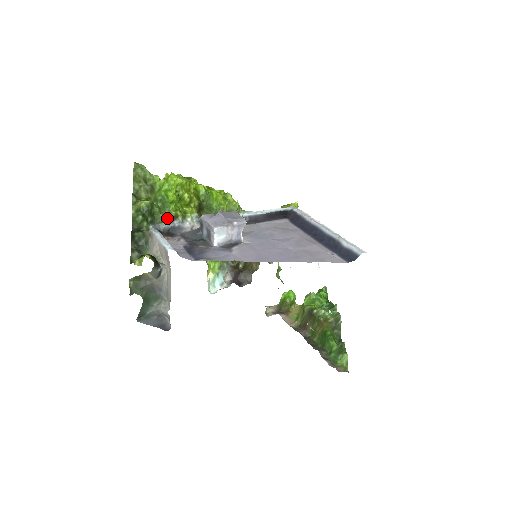
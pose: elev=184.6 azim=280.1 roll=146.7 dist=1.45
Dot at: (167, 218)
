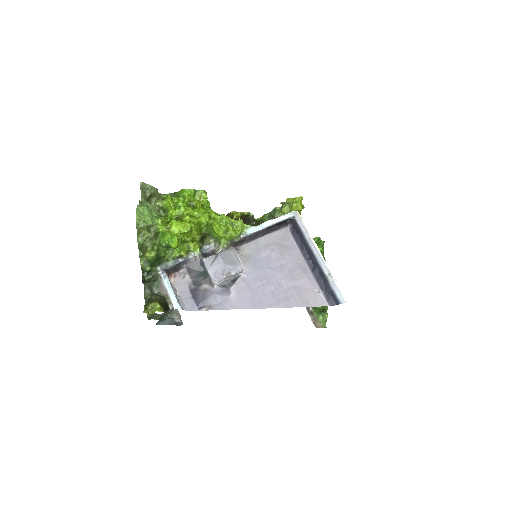
Dot at: (172, 260)
